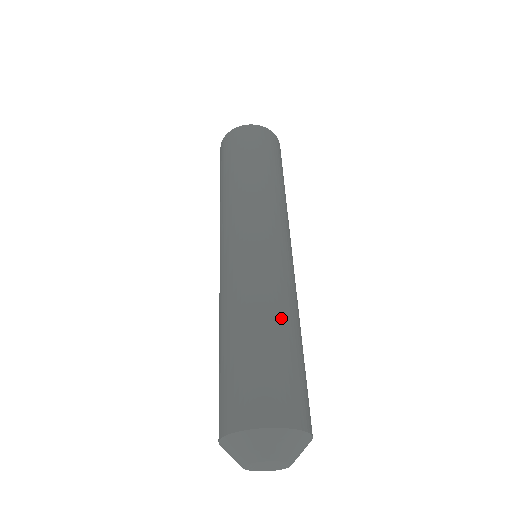
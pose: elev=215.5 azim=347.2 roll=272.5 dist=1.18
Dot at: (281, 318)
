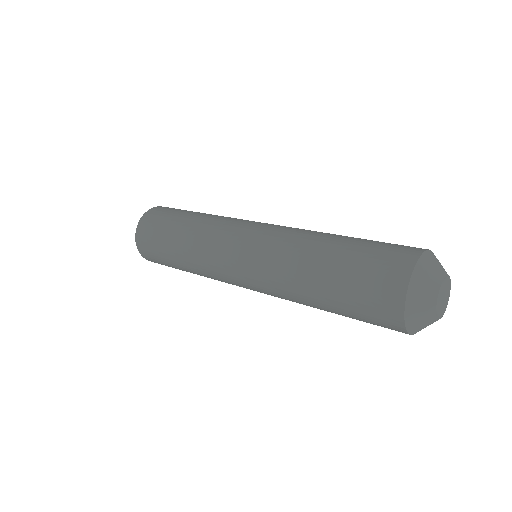
Dot at: occluded
